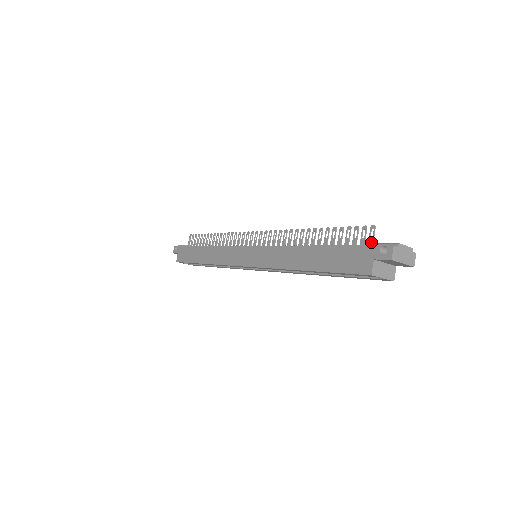
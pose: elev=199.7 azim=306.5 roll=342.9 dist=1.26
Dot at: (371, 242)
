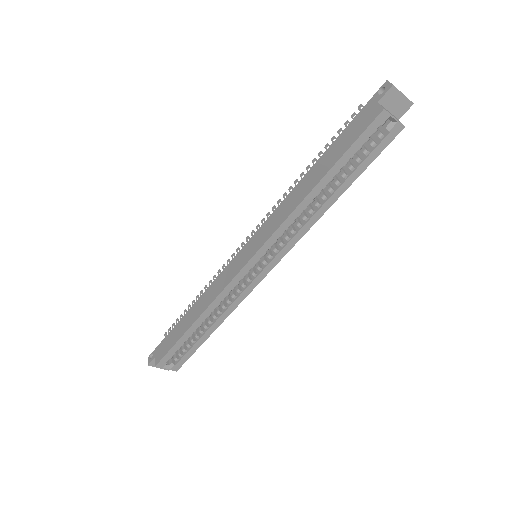
Dot at: occluded
